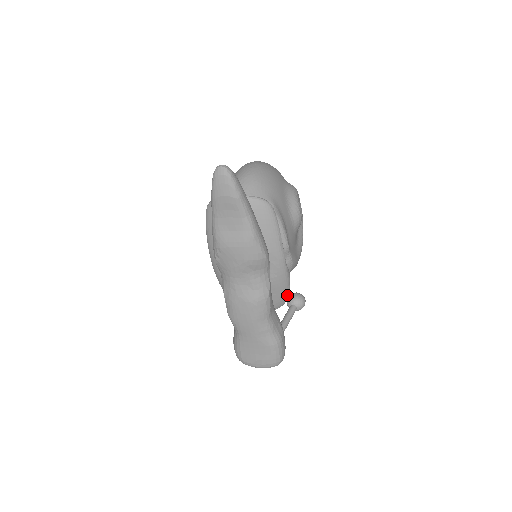
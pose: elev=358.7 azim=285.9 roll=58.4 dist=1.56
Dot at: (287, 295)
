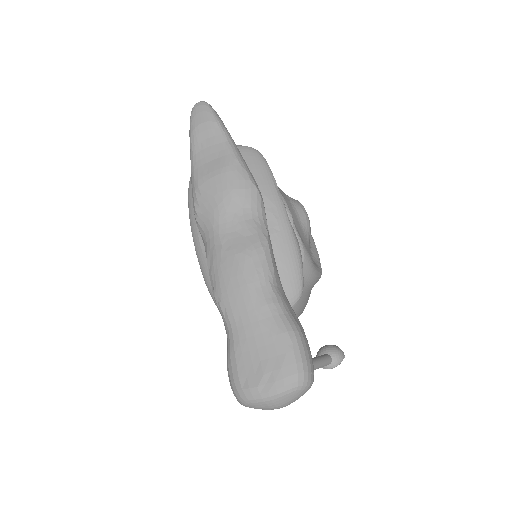
Dot at: (300, 276)
